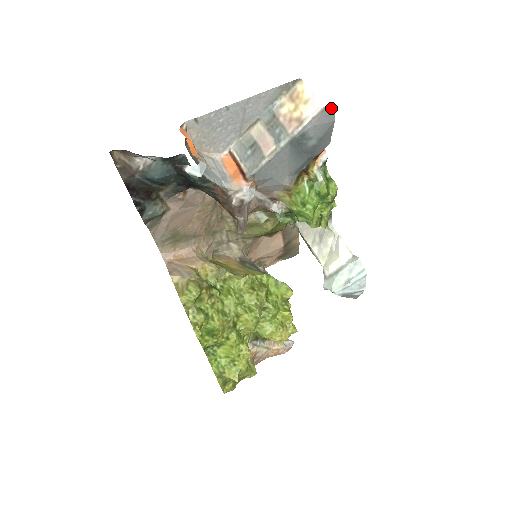
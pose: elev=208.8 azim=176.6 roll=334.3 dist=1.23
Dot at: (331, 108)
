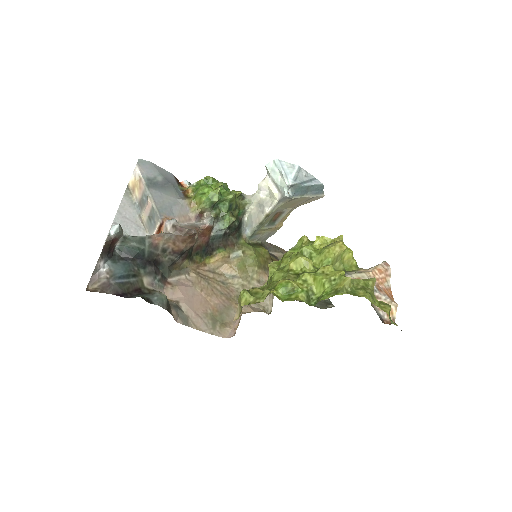
Dot at: (140, 161)
